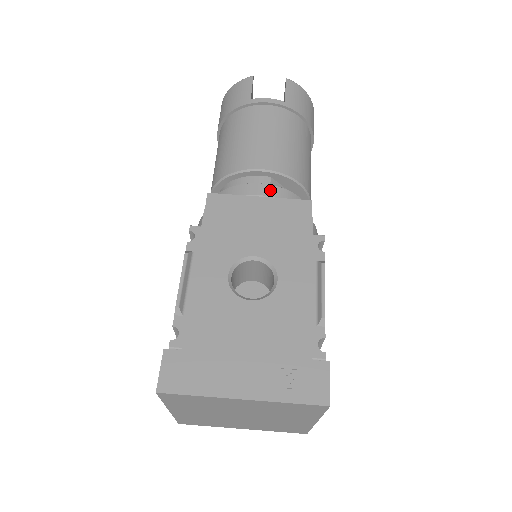
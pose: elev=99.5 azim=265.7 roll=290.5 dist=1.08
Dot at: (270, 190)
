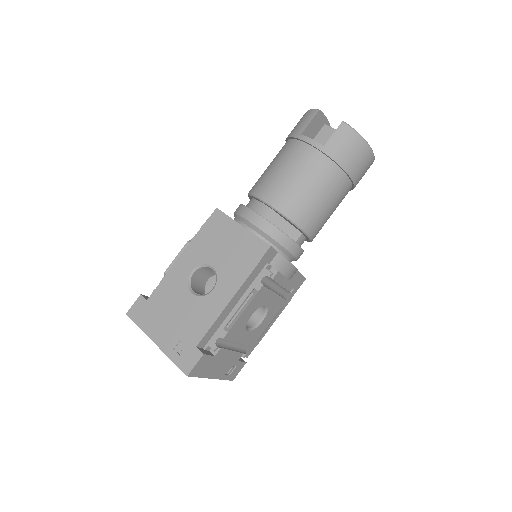
Dot at: (260, 222)
